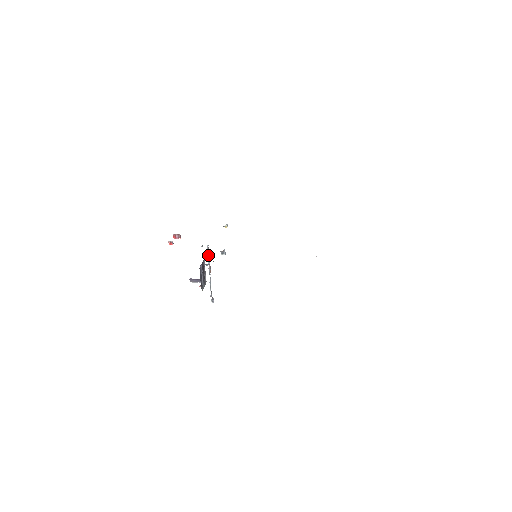
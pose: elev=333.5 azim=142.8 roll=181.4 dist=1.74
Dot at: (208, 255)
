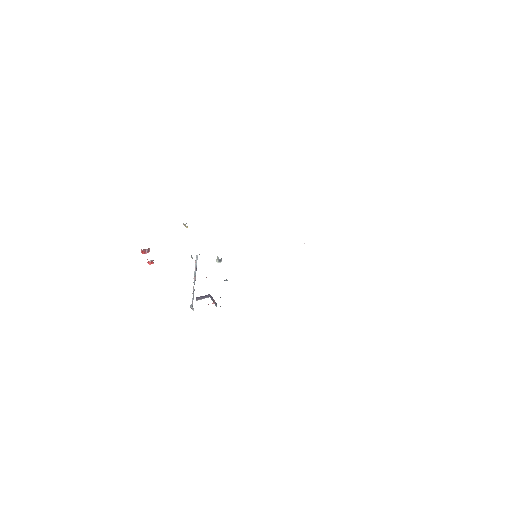
Dot at: (196, 265)
